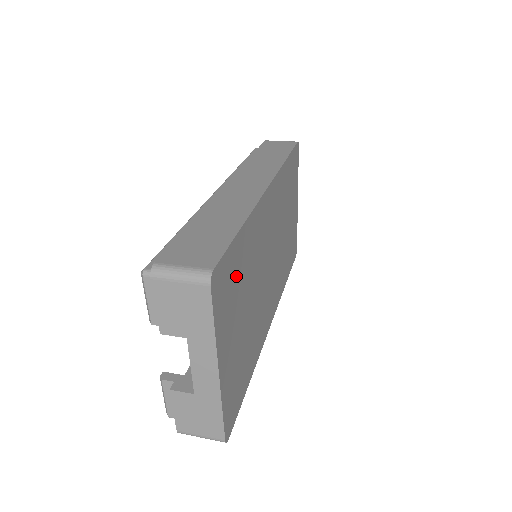
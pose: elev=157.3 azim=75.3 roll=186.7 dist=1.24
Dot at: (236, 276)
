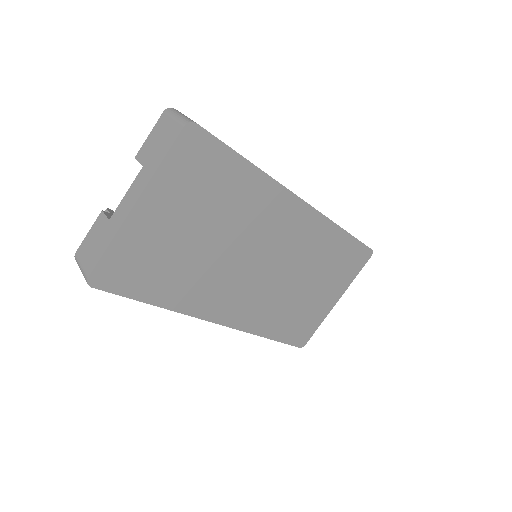
Dot at: (213, 181)
